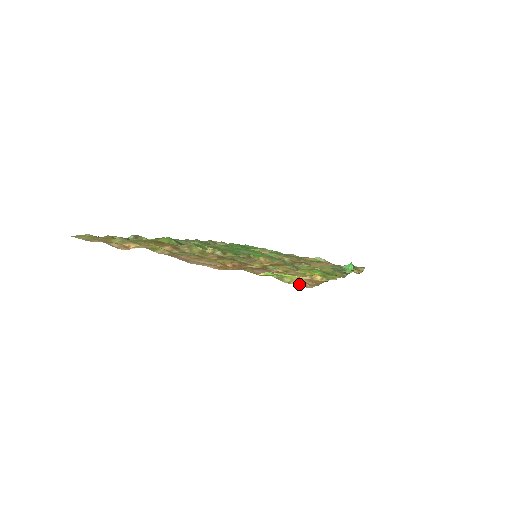
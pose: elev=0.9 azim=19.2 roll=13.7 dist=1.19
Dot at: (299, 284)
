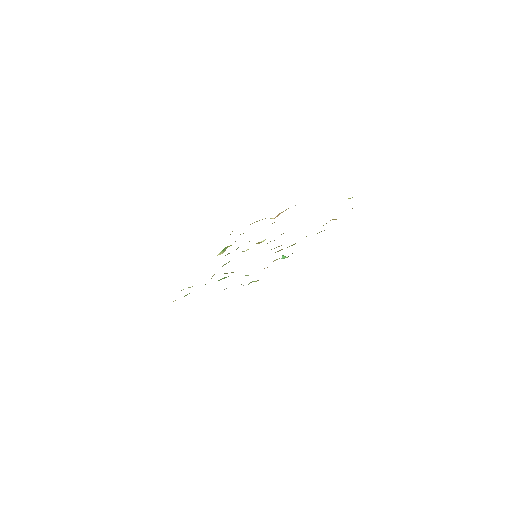
Dot at: occluded
